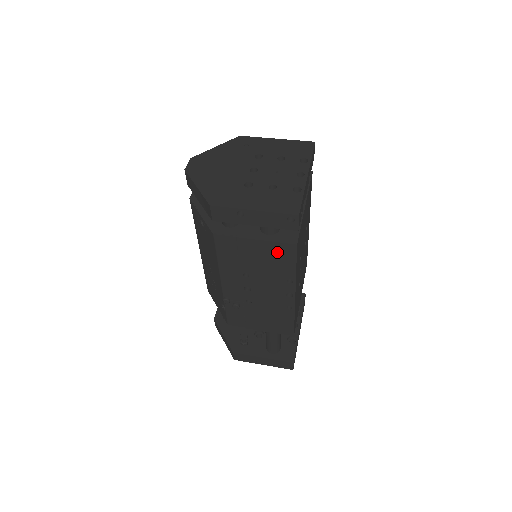
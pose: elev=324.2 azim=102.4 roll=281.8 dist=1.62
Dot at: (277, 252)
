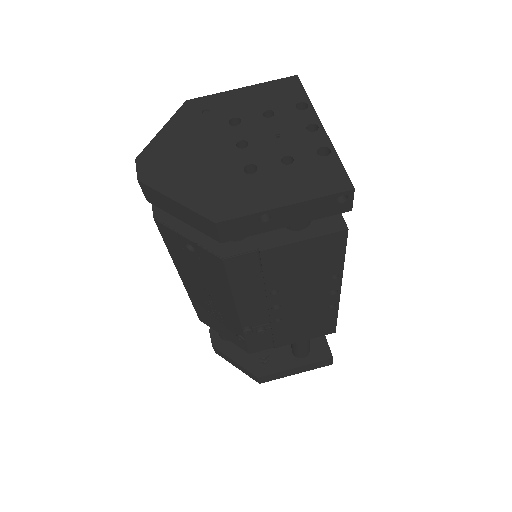
Dot at: (319, 249)
